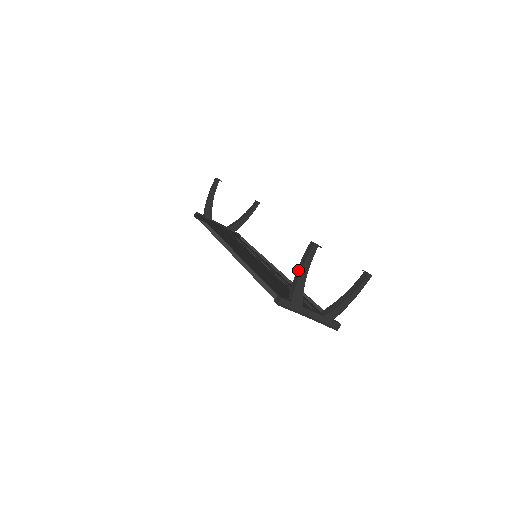
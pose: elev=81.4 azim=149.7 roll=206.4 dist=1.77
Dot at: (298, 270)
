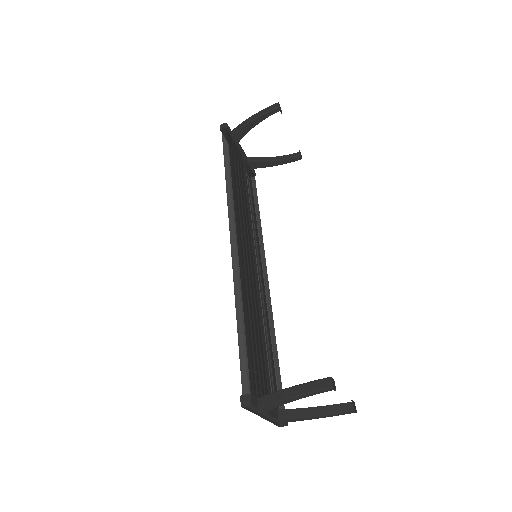
Dot at: (292, 390)
